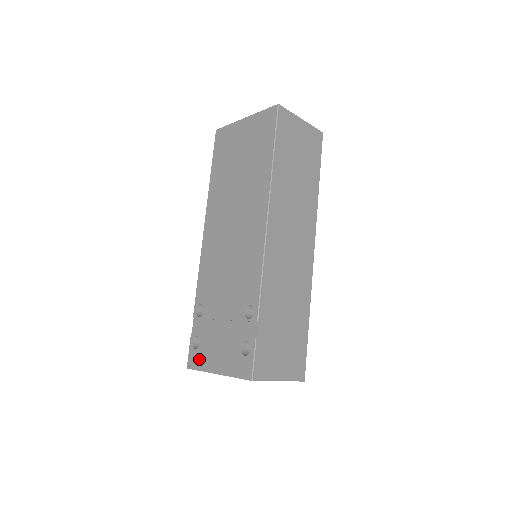
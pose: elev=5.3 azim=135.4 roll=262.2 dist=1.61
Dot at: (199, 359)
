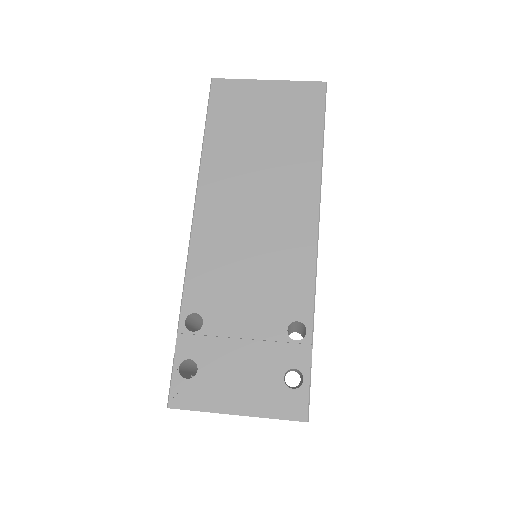
Dot at: (197, 394)
